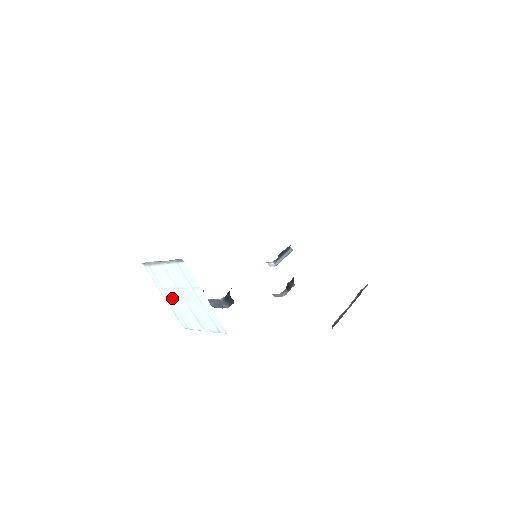
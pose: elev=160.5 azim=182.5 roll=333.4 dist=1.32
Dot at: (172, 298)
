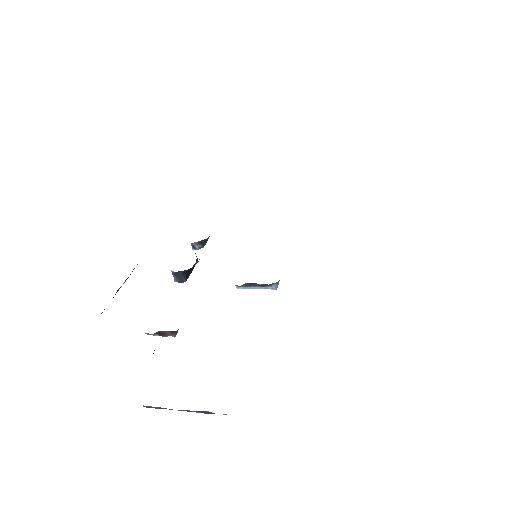
Dot at: occluded
